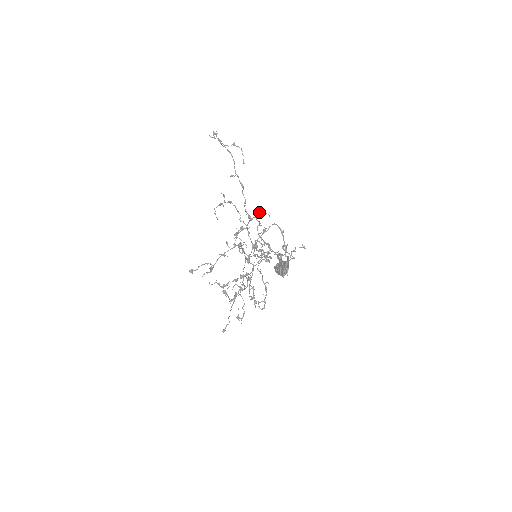
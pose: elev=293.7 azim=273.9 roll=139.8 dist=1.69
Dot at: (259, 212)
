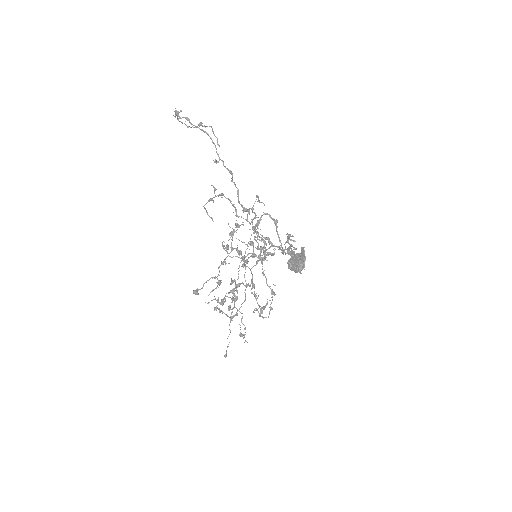
Dot at: occluded
